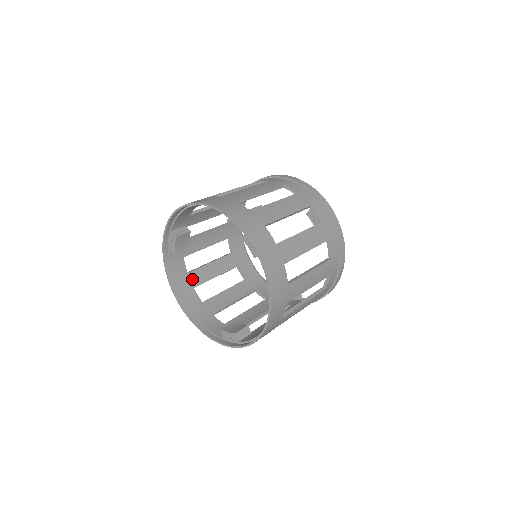
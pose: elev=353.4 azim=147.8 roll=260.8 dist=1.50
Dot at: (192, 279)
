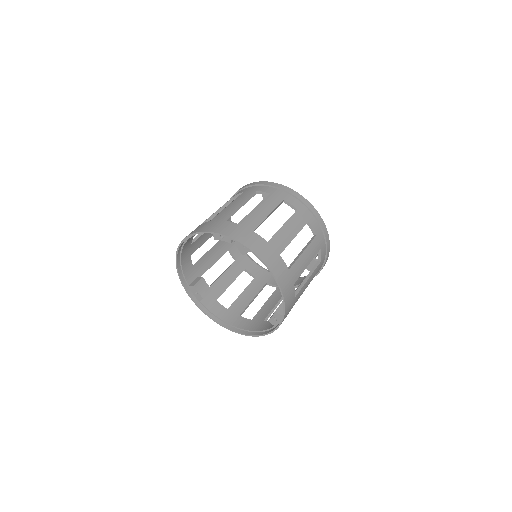
Dot at: (234, 311)
